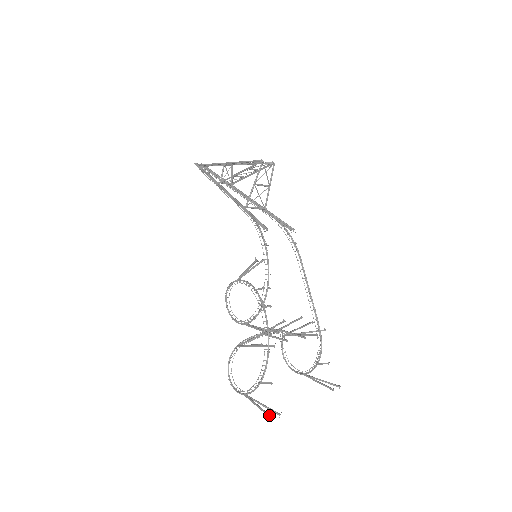
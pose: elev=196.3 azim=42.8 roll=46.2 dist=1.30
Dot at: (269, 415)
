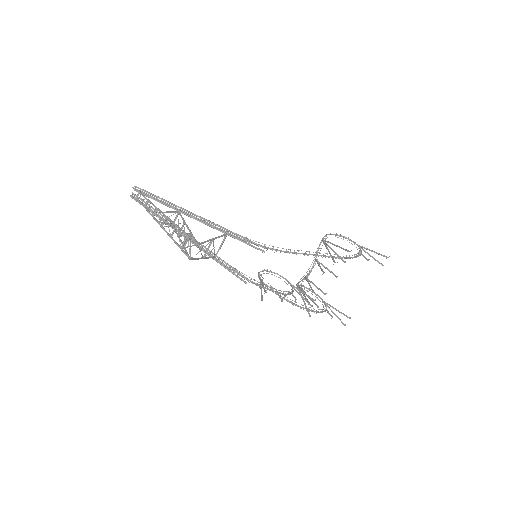
Dot at: occluded
